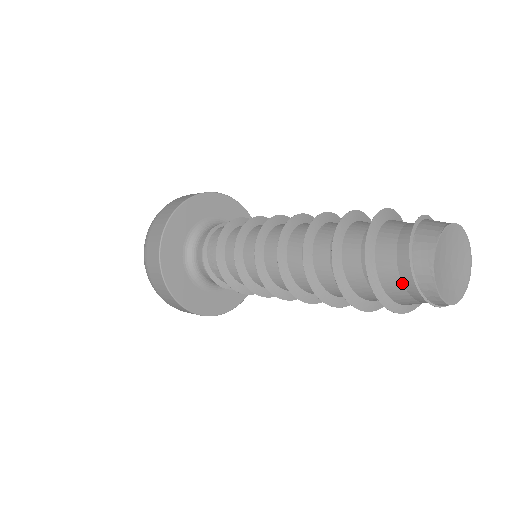
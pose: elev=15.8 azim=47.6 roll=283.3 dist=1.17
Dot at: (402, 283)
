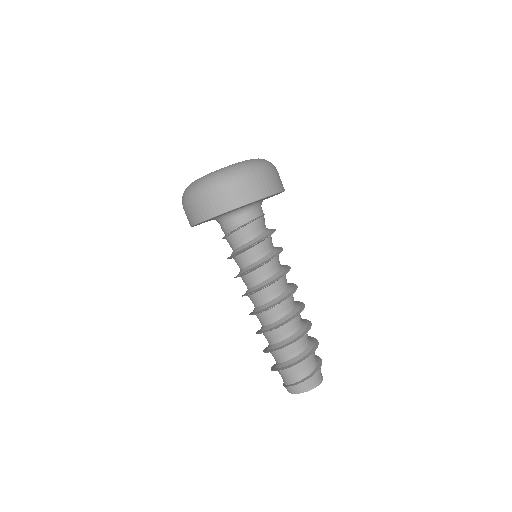
Dot at: (282, 377)
